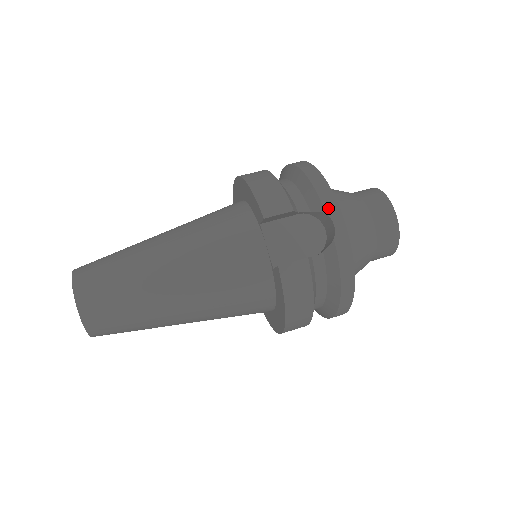
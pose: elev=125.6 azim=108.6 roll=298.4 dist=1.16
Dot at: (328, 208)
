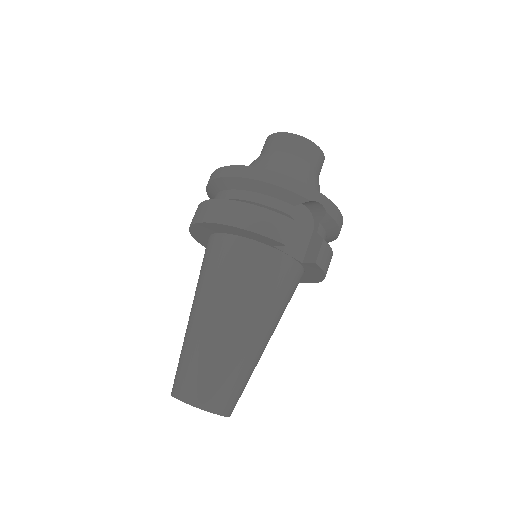
Dot at: (309, 196)
